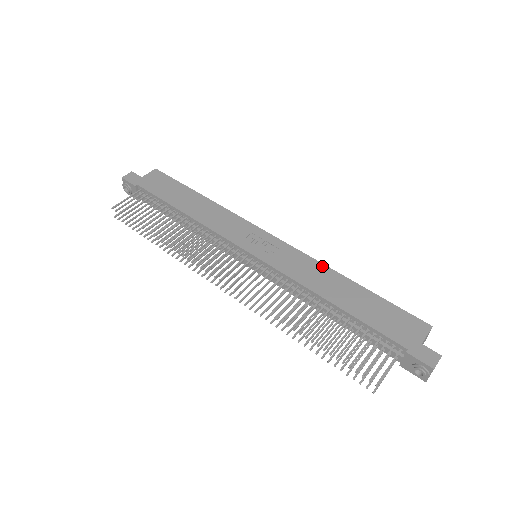
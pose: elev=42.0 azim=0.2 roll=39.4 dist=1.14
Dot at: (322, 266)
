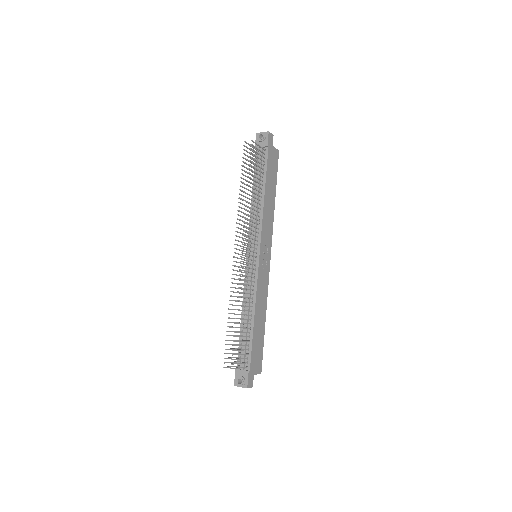
Dot at: (266, 300)
